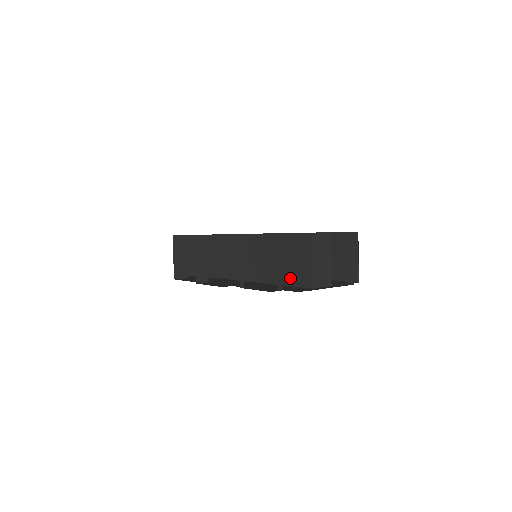
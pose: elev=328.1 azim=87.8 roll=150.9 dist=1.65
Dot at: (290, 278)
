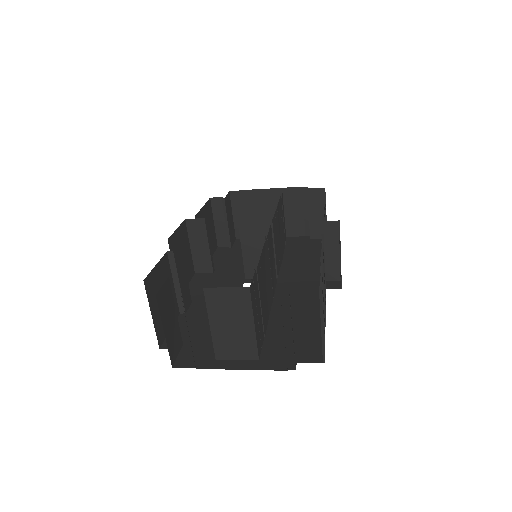
Dot at: occluded
